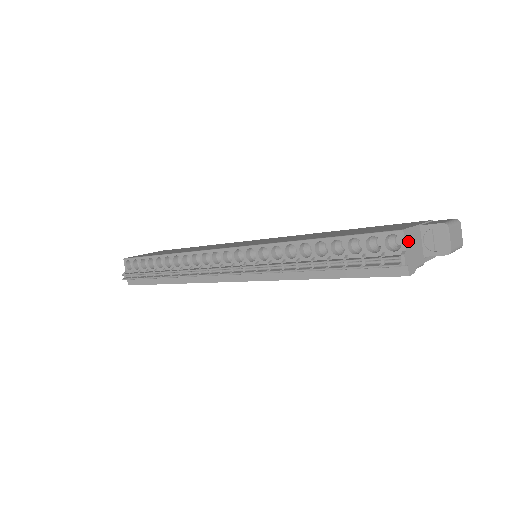
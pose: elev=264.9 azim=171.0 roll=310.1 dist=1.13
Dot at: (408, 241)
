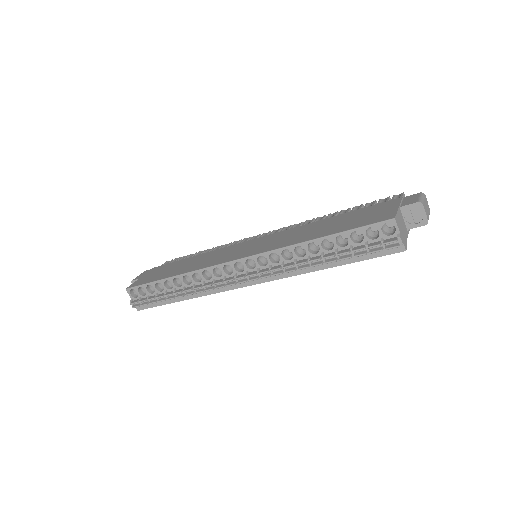
Dot at: (399, 225)
